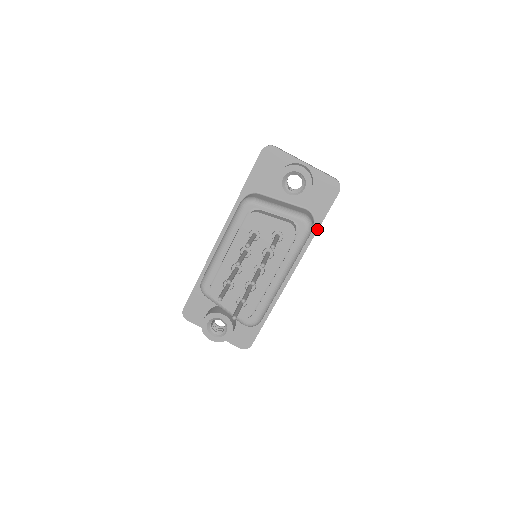
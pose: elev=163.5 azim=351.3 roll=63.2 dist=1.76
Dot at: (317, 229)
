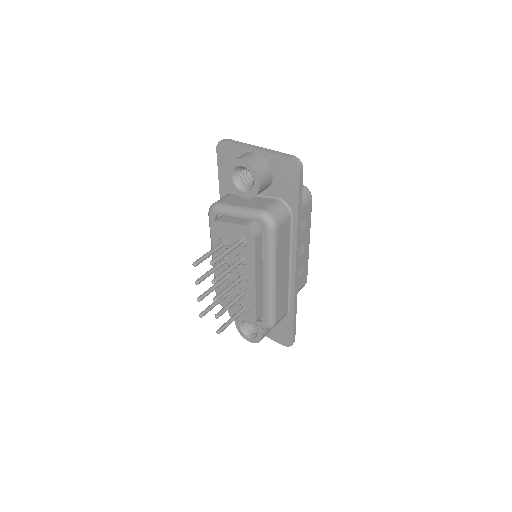
Dot at: (297, 218)
